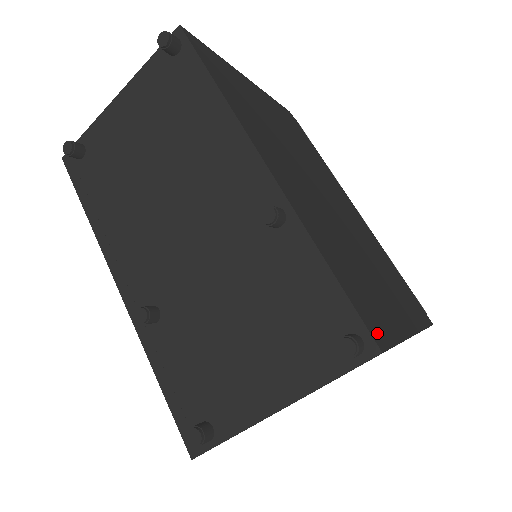
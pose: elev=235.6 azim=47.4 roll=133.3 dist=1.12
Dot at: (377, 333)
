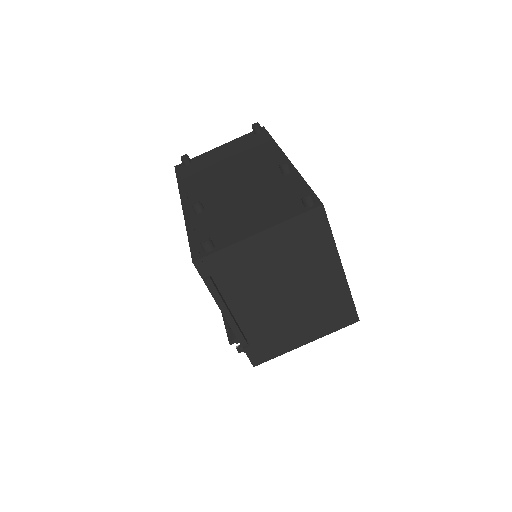
Dot at: occluded
